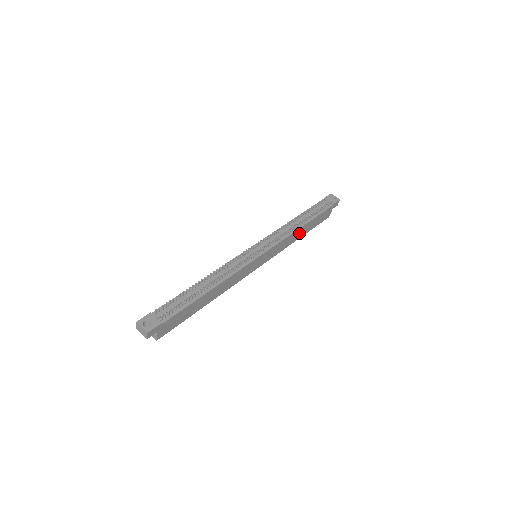
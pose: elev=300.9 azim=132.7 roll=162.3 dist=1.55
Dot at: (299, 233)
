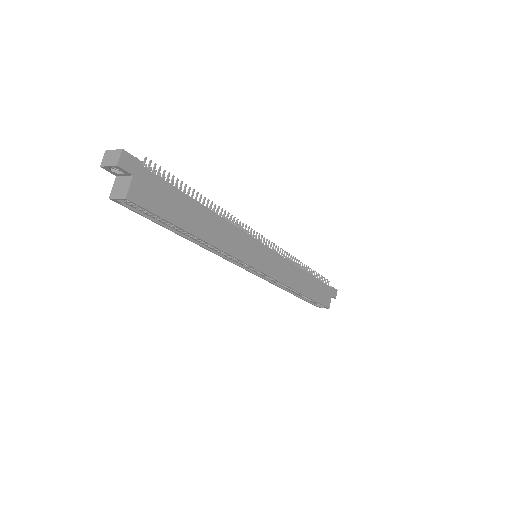
Dot at: (301, 281)
